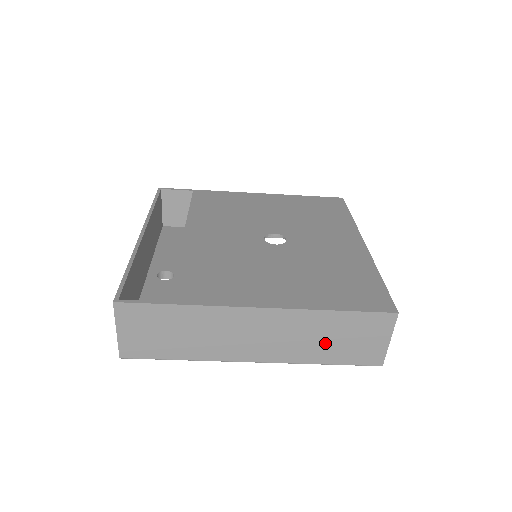
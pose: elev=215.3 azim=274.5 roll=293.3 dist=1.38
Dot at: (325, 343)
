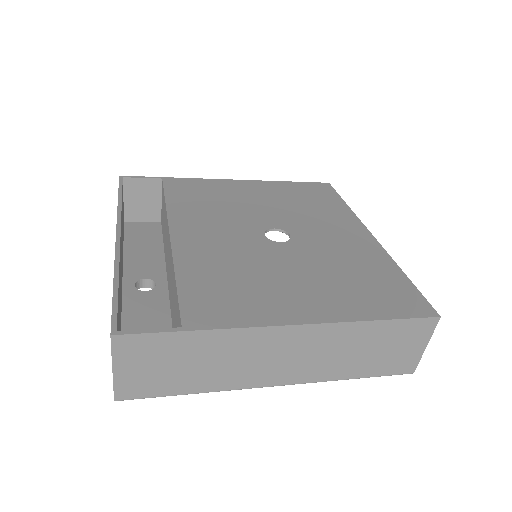
Dot at: (359, 356)
